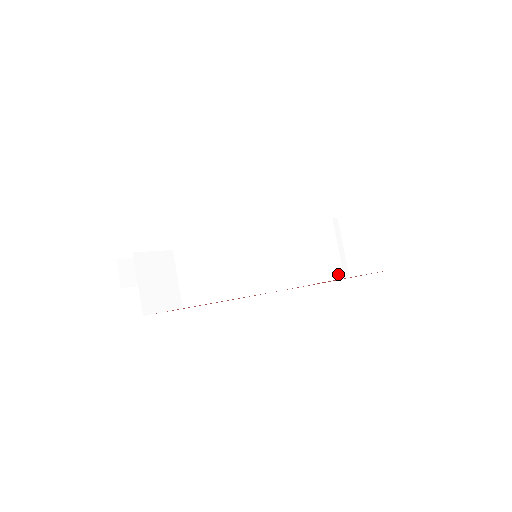
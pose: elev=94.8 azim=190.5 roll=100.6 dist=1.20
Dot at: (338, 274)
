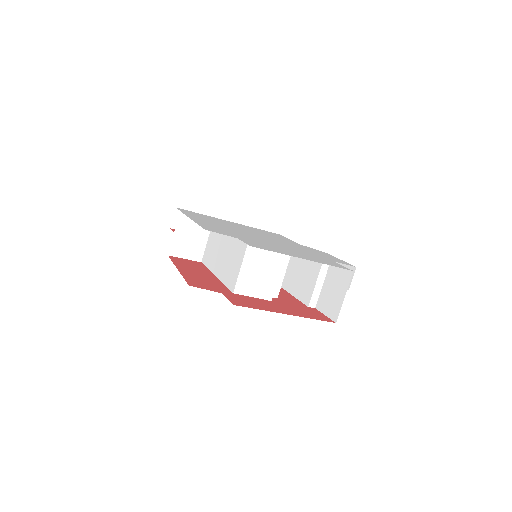
Dot at: (307, 301)
